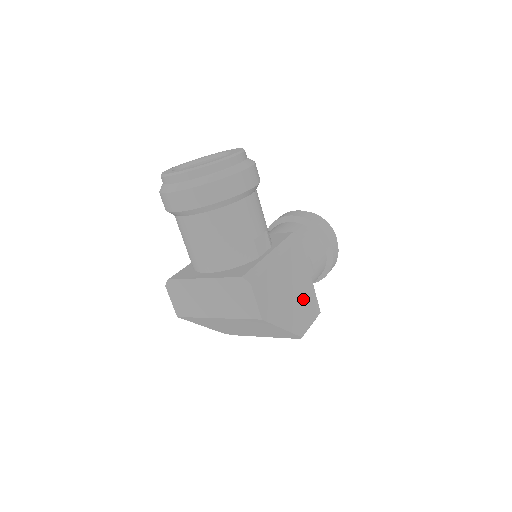
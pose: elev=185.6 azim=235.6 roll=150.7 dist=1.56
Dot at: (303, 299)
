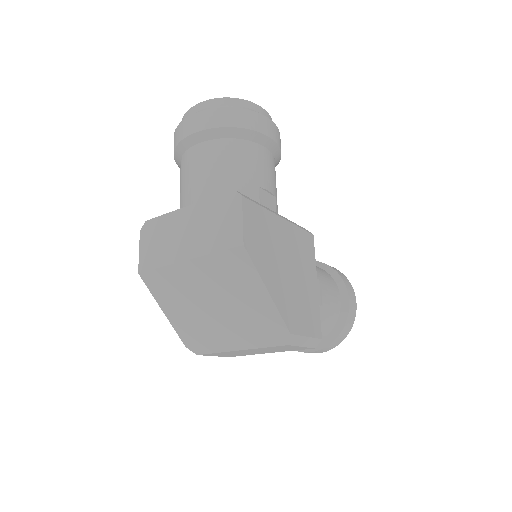
Dot at: (302, 295)
